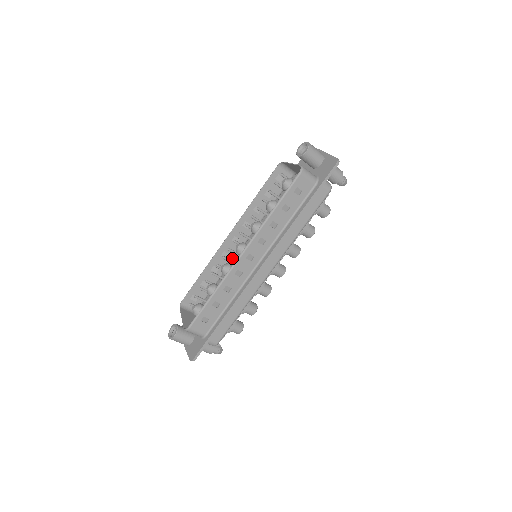
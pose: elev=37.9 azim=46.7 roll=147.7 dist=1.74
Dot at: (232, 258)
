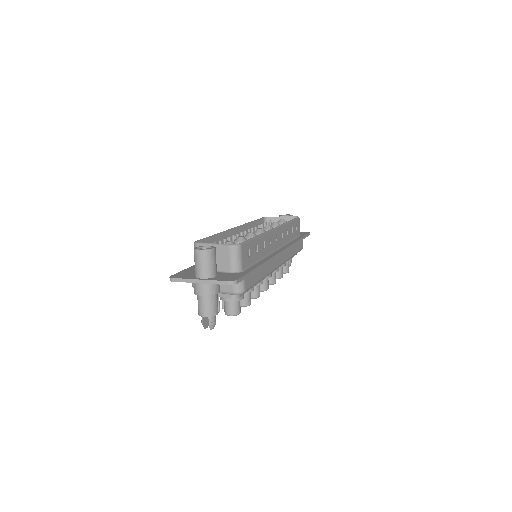
Dot at: occluded
